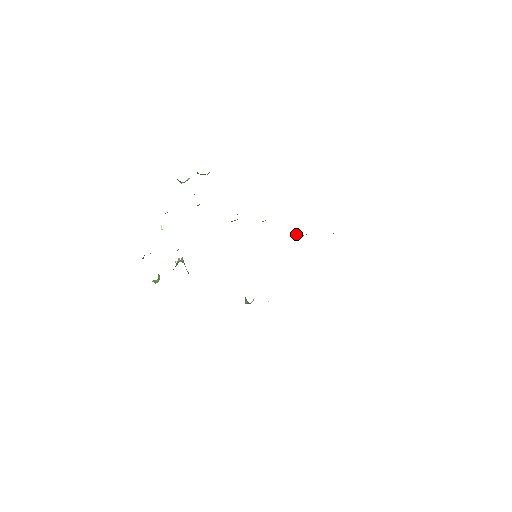
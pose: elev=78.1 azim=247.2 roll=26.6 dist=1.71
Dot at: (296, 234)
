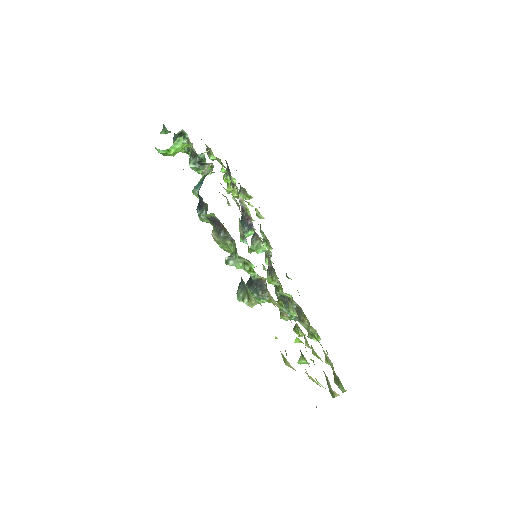
Dot at: (285, 300)
